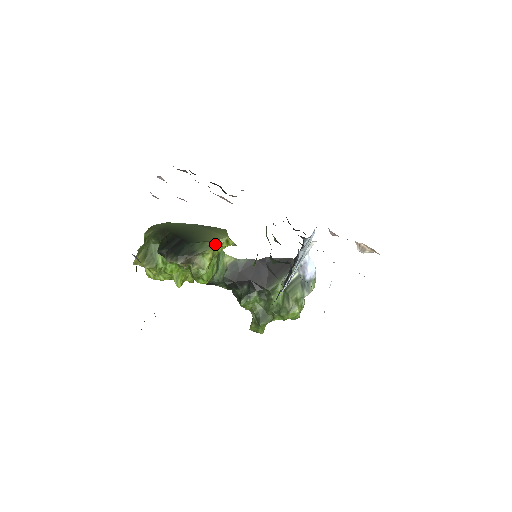
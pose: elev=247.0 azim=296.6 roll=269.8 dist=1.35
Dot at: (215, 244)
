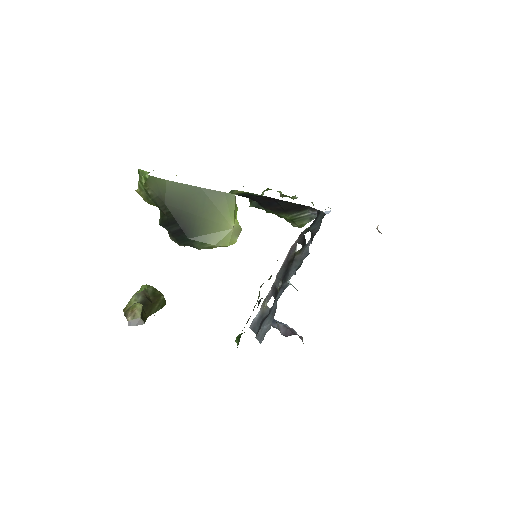
Dot at: (216, 247)
